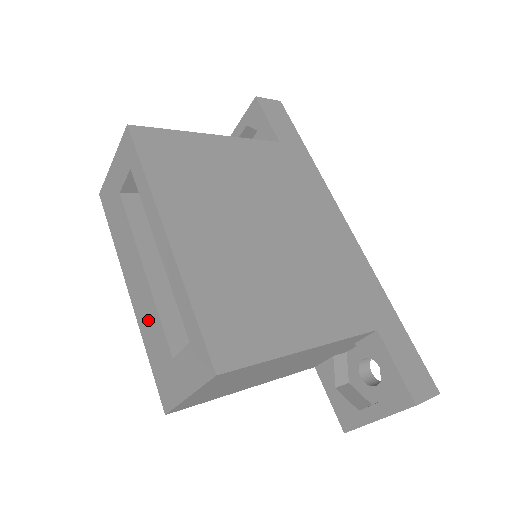
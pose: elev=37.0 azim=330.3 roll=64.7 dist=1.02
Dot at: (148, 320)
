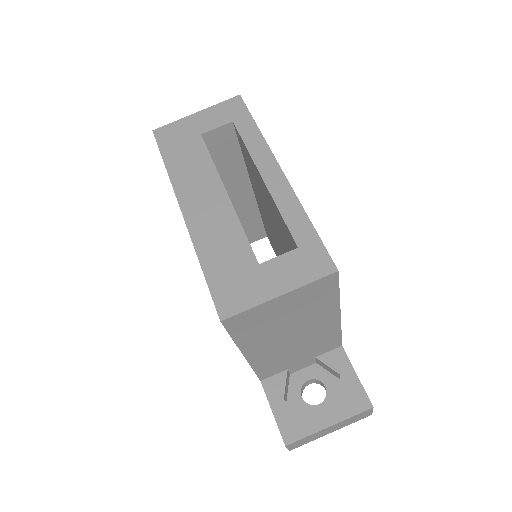
Dot at: (218, 233)
